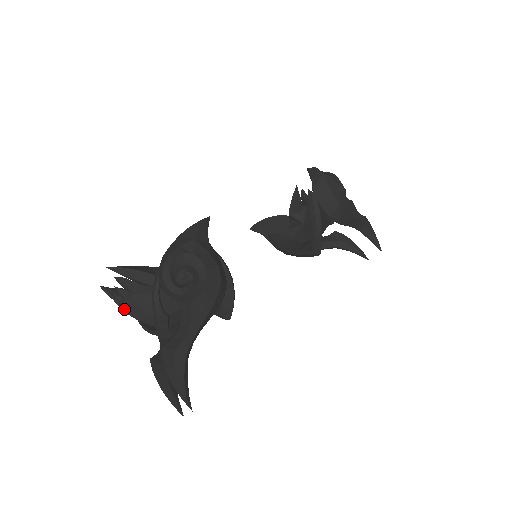
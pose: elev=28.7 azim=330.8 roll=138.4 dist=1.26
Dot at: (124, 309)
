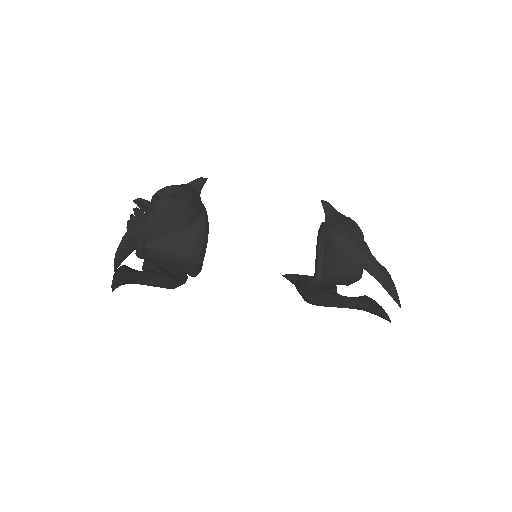
Dot at: (127, 228)
